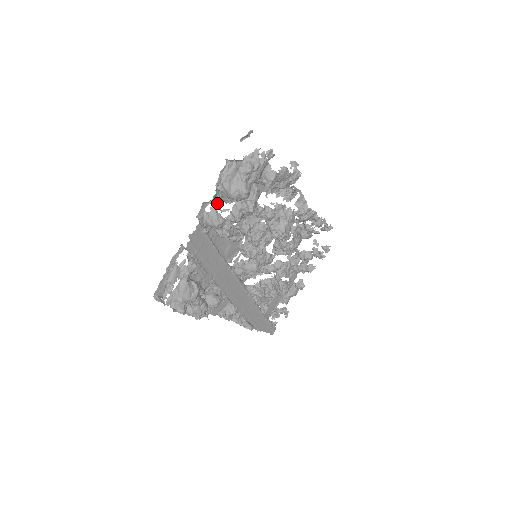
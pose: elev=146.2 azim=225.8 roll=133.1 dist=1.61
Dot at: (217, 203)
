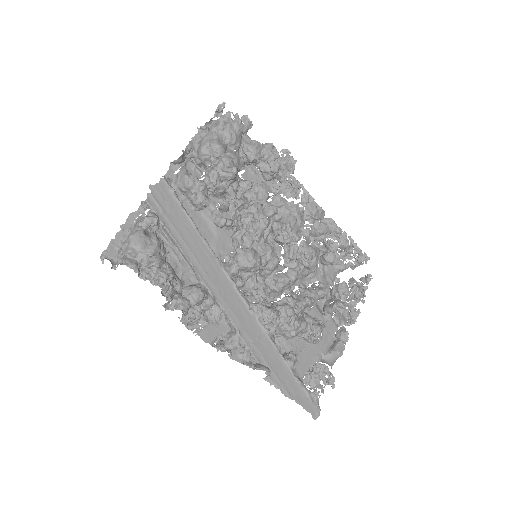
Dot at: (191, 173)
